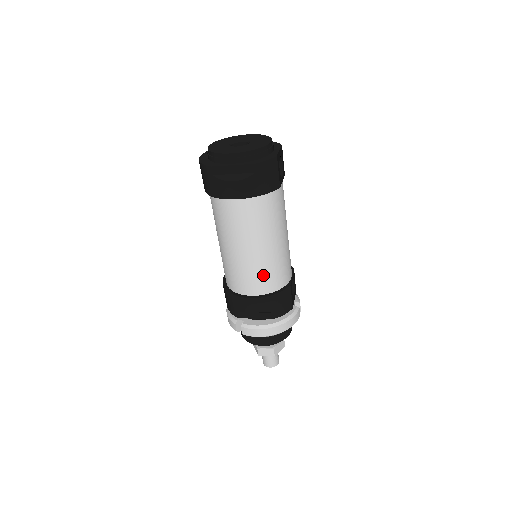
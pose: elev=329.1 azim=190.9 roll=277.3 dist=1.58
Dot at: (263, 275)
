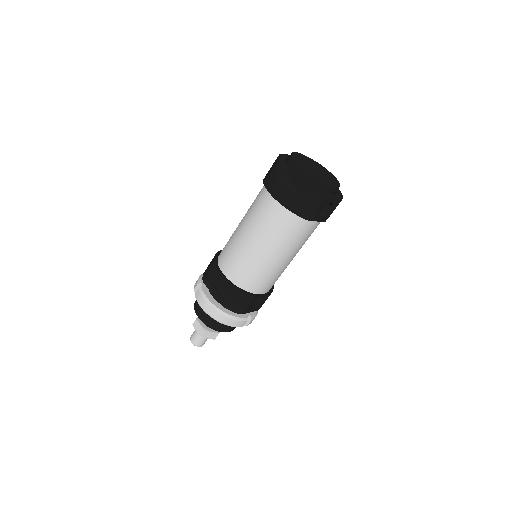
Dot at: (243, 268)
